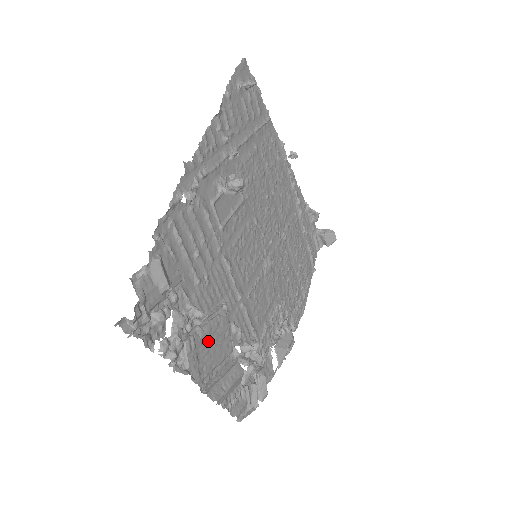
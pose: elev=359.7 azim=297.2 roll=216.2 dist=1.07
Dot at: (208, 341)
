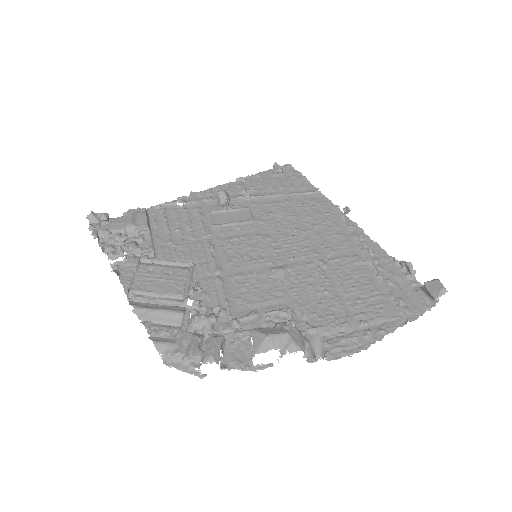
Dot at: (155, 273)
